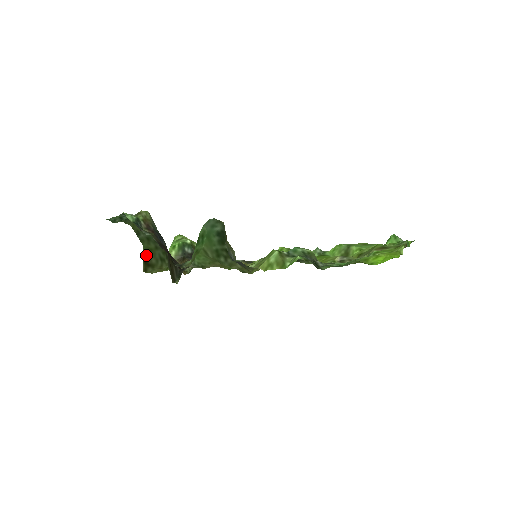
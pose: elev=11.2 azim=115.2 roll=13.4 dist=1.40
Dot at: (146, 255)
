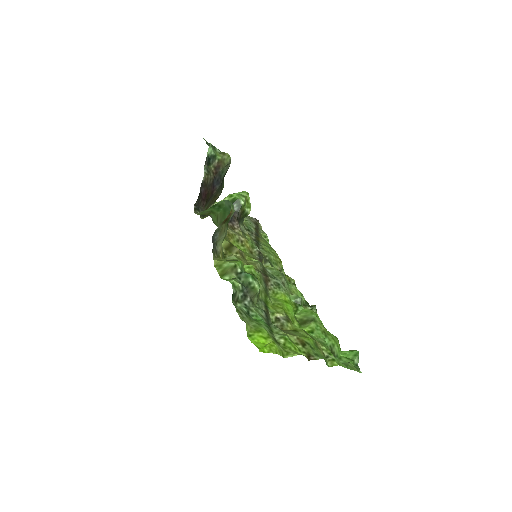
Dot at: occluded
